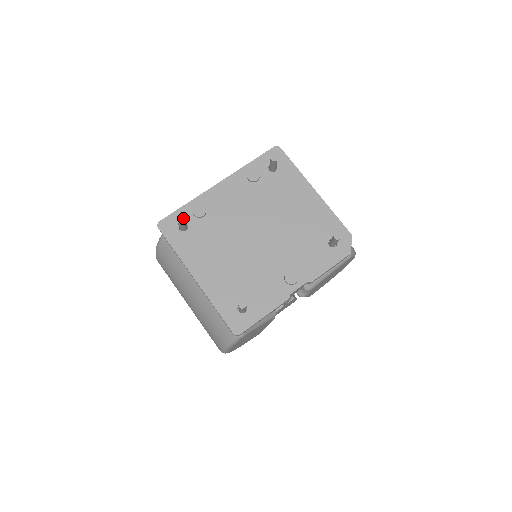
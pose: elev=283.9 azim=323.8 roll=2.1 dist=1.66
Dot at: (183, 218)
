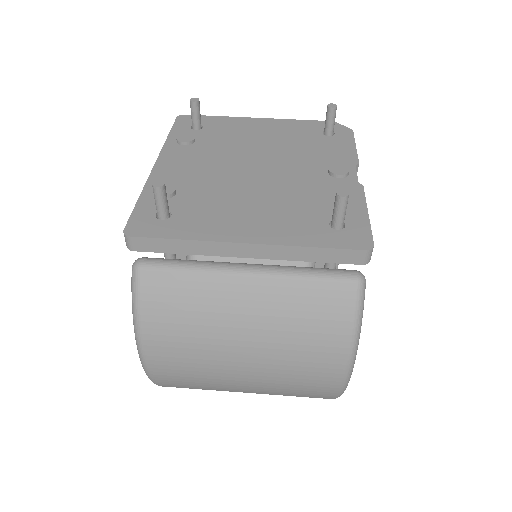
Dot at: (160, 180)
